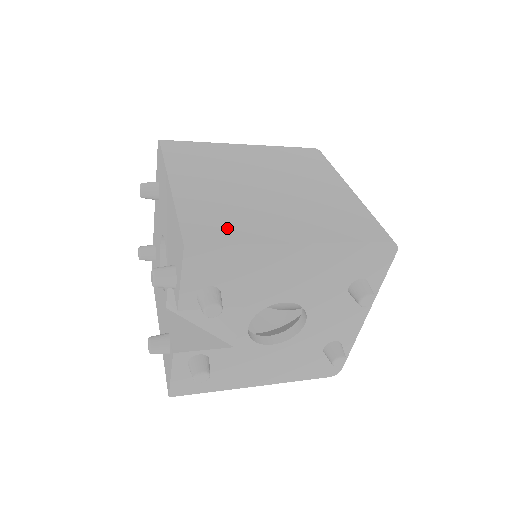
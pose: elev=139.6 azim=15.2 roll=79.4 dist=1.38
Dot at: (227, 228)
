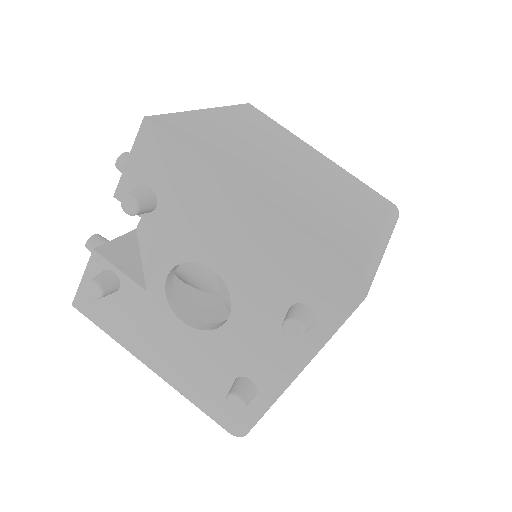
Dot at: (203, 143)
